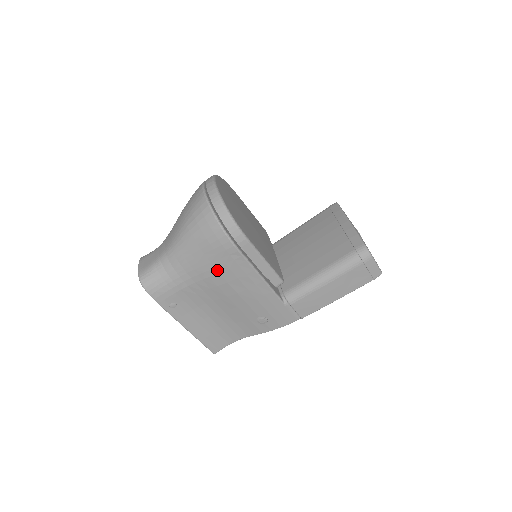
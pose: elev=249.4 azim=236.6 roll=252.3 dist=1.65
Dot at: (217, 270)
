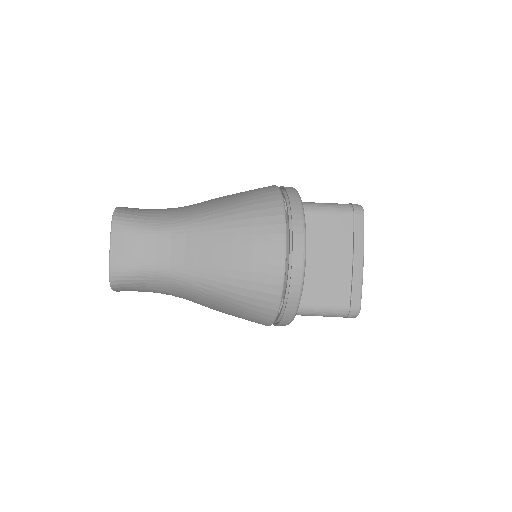
Dot at: (223, 312)
